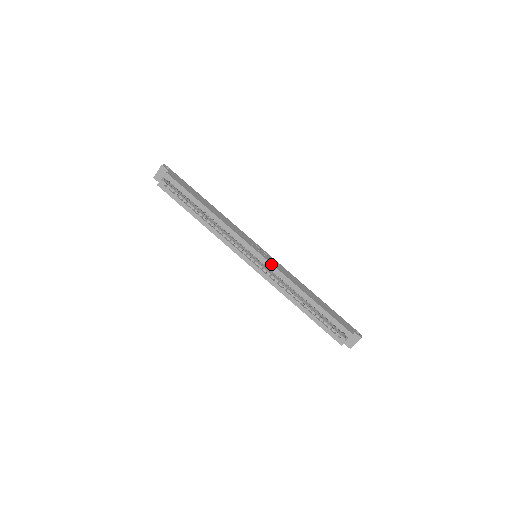
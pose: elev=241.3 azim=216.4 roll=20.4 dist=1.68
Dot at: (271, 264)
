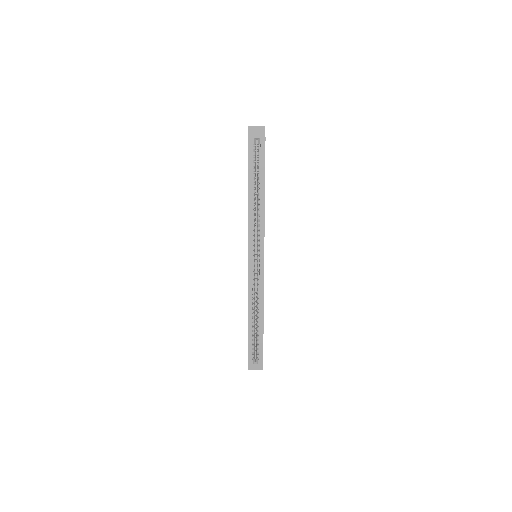
Dot at: occluded
